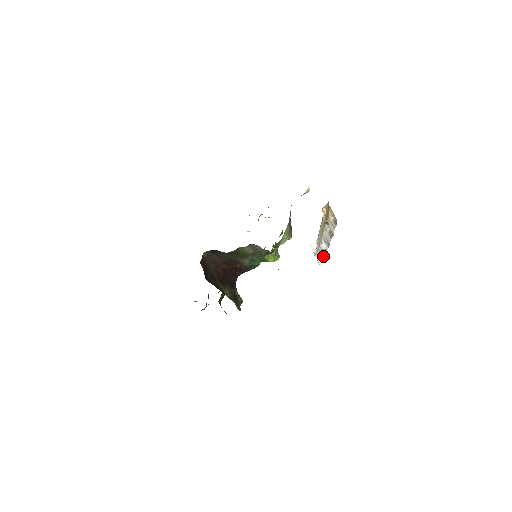
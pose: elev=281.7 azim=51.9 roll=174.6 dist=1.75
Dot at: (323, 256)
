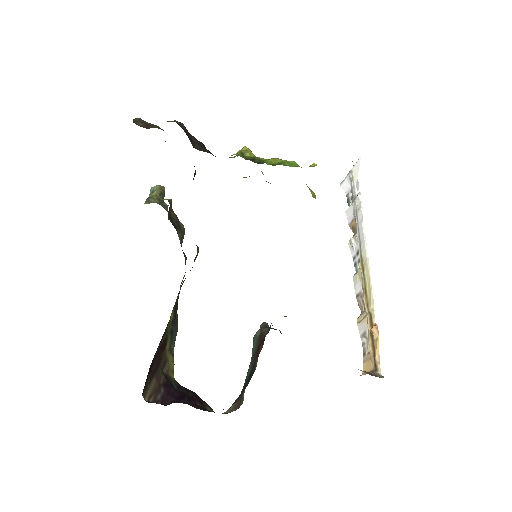
Dot at: (348, 214)
